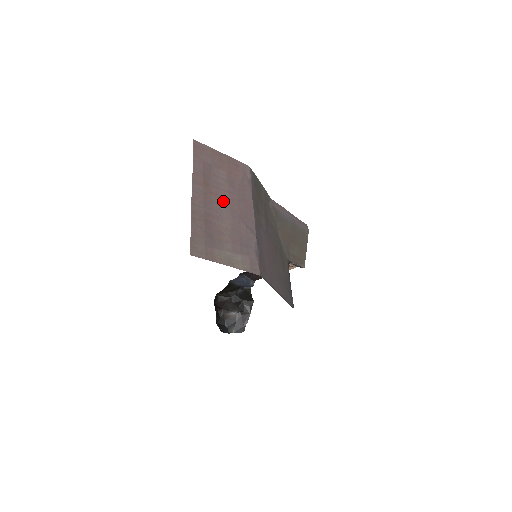
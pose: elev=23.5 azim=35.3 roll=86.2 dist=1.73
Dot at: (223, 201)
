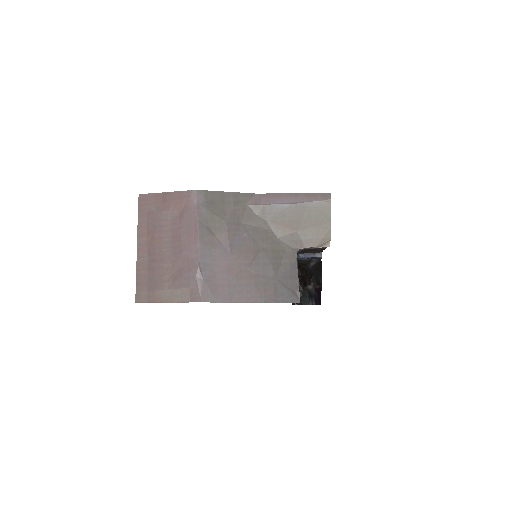
Dot at: (166, 242)
